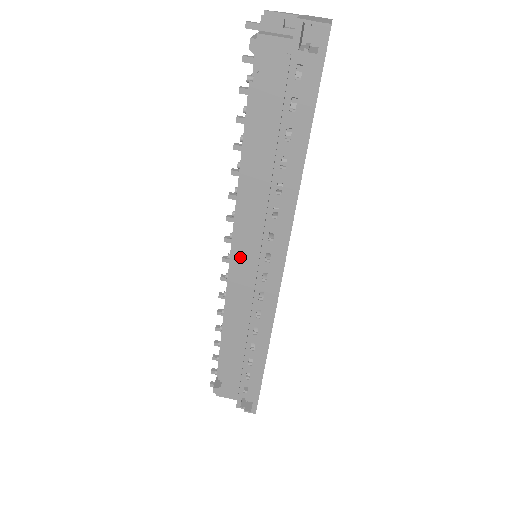
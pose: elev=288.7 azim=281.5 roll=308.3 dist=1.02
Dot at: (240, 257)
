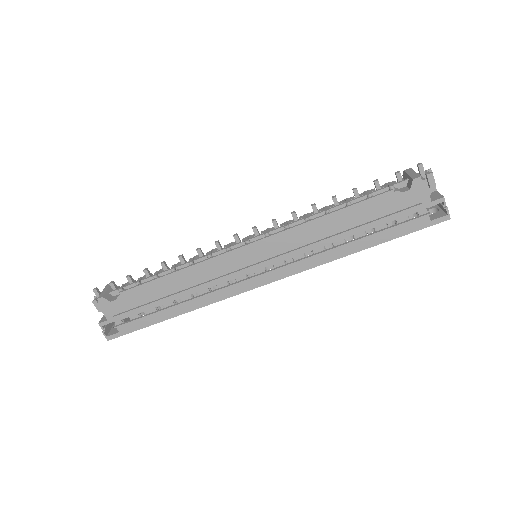
Dot at: (256, 250)
